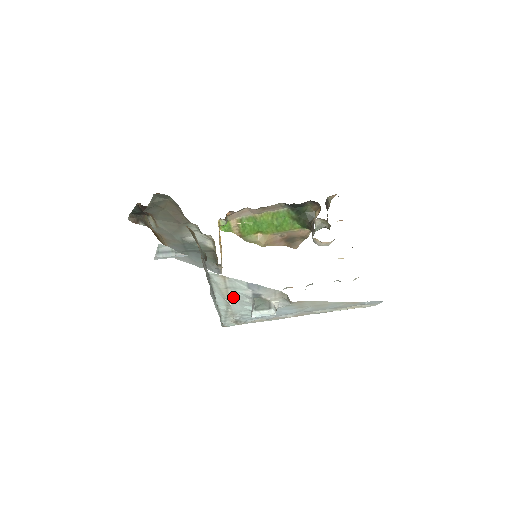
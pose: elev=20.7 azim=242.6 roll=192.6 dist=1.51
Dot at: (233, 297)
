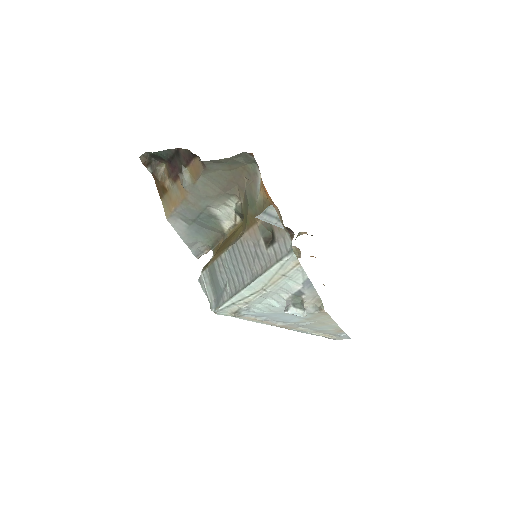
Dot at: (275, 286)
